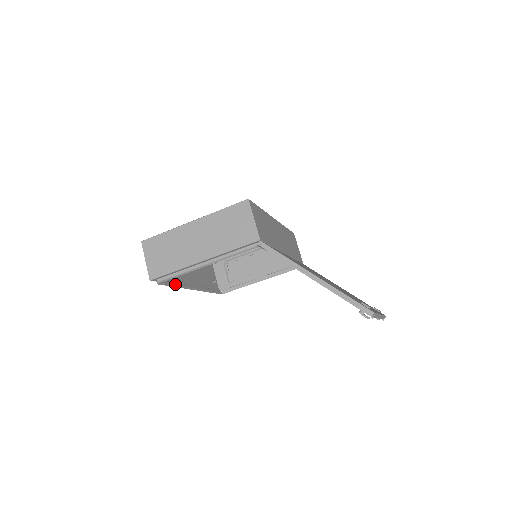
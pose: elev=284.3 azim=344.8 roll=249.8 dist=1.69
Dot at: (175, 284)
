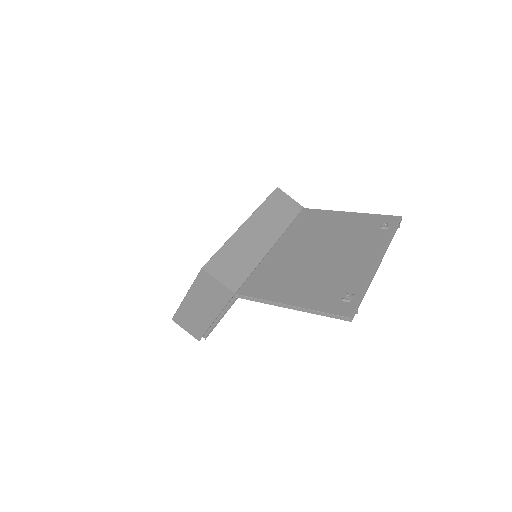
Dot at: occluded
